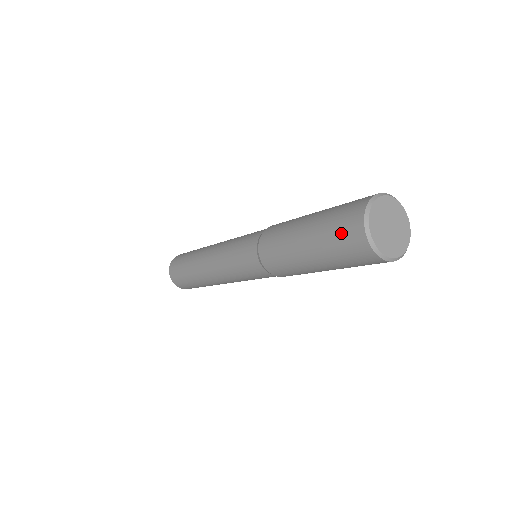
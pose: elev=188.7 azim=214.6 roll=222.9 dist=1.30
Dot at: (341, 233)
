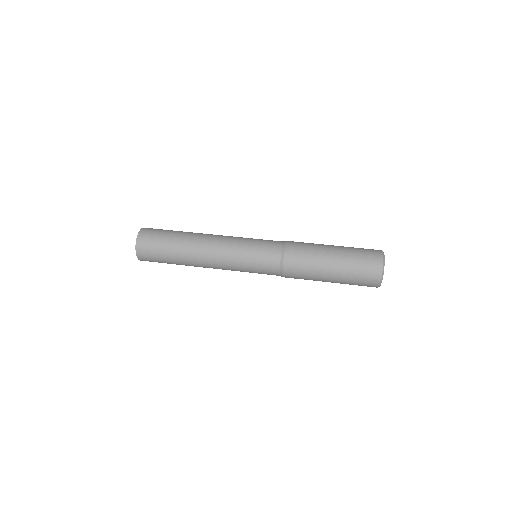
Dot at: (365, 267)
